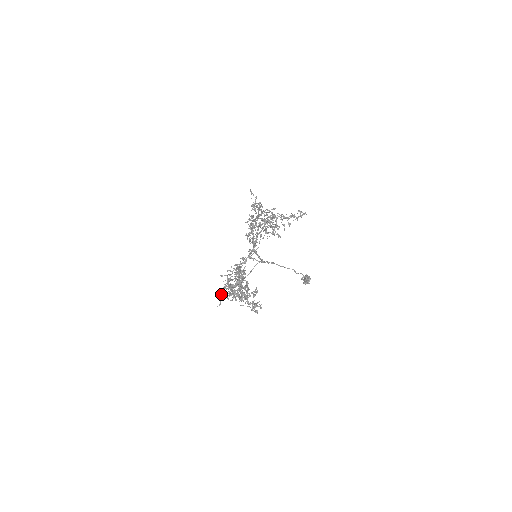
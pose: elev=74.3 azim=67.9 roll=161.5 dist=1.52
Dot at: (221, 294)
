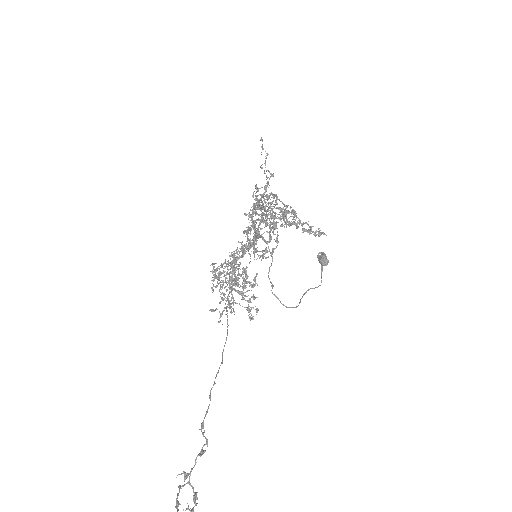
Dot at: (213, 284)
